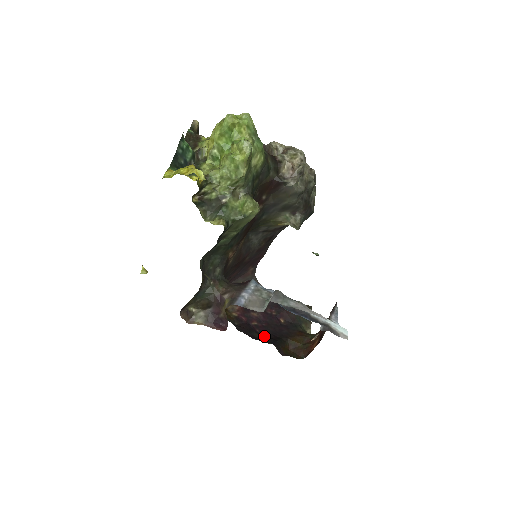
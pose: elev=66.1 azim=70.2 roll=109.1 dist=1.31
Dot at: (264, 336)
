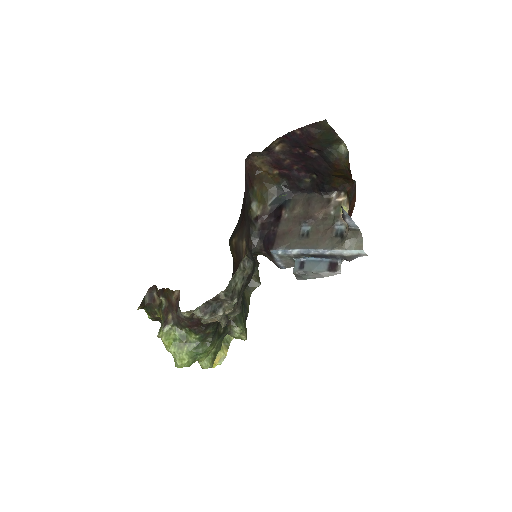
Dot at: (312, 175)
